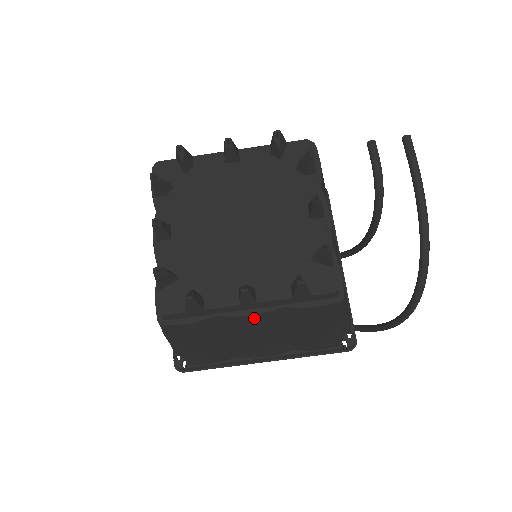
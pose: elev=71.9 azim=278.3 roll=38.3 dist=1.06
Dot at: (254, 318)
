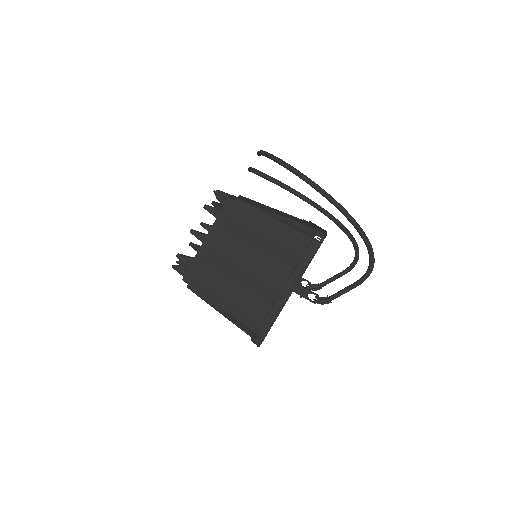
Dot at: (216, 245)
